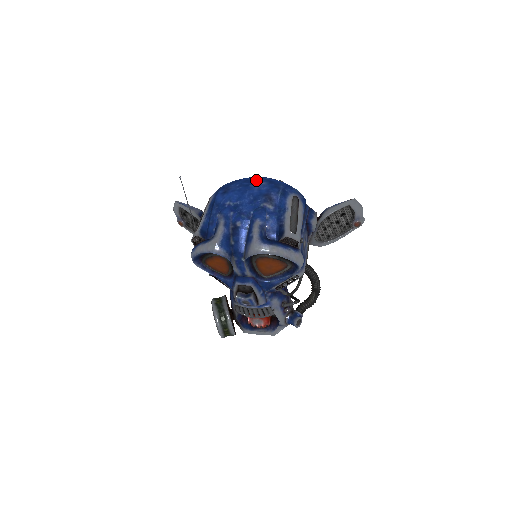
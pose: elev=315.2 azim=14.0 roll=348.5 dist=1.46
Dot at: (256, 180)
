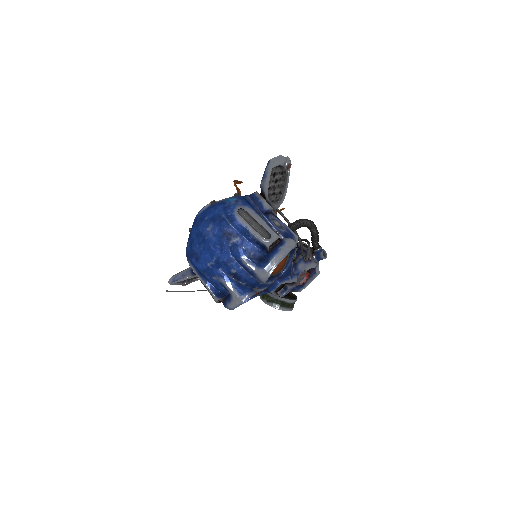
Dot at: (203, 229)
